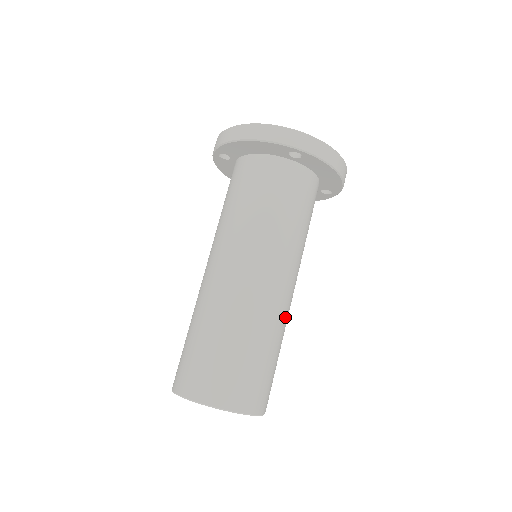
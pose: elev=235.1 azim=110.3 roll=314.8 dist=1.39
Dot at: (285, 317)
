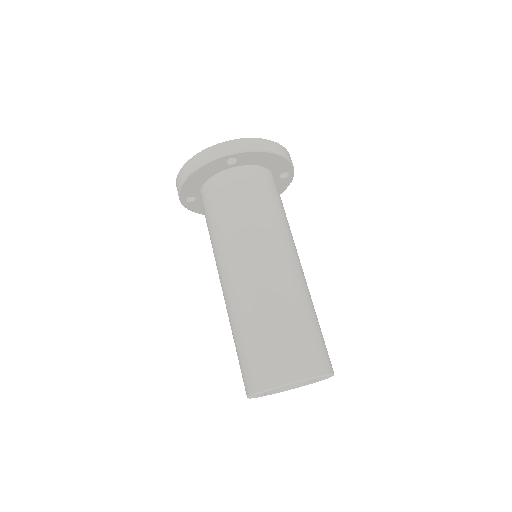
Dot at: (301, 286)
